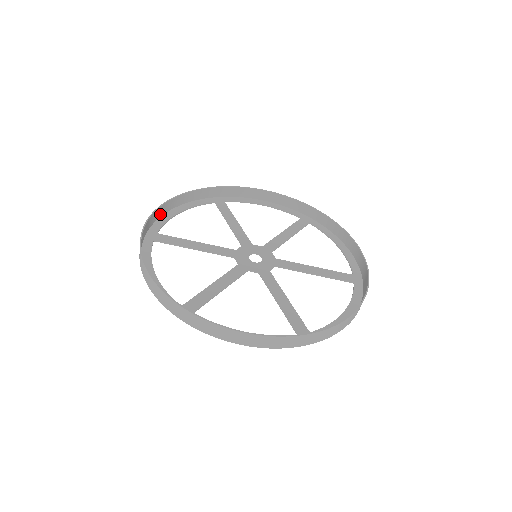
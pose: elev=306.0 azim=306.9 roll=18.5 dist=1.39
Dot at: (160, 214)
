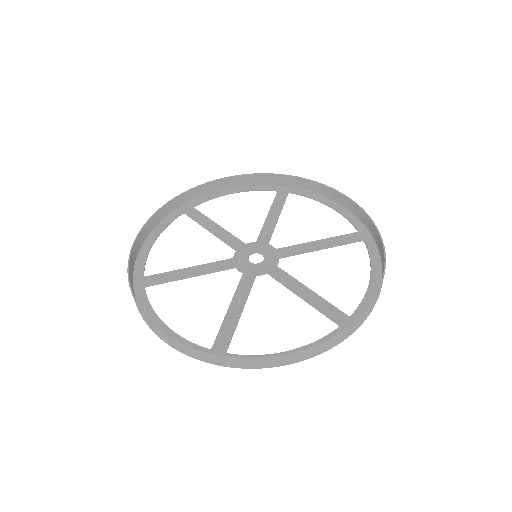
Dot at: (211, 190)
